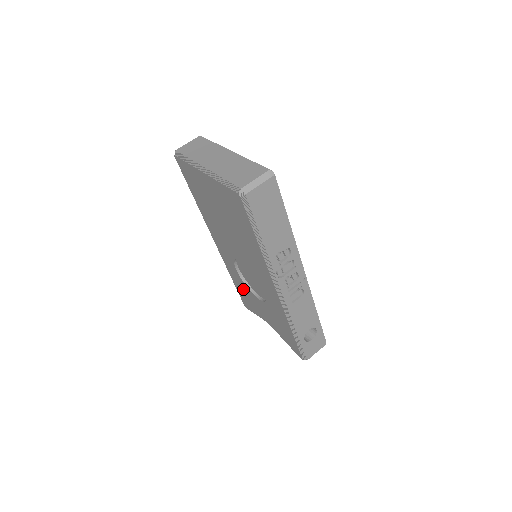
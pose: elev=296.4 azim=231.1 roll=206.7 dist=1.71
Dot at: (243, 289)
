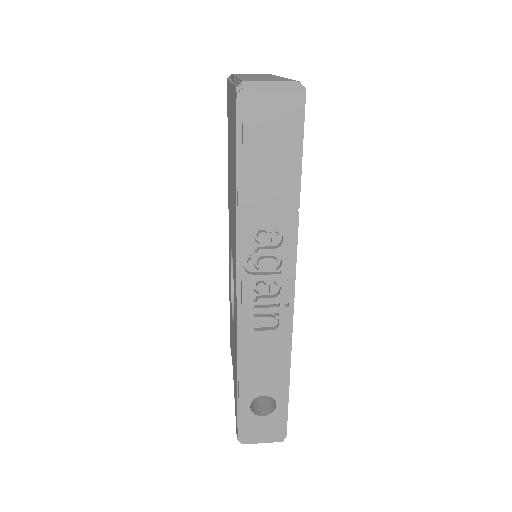
Dot at: (230, 307)
